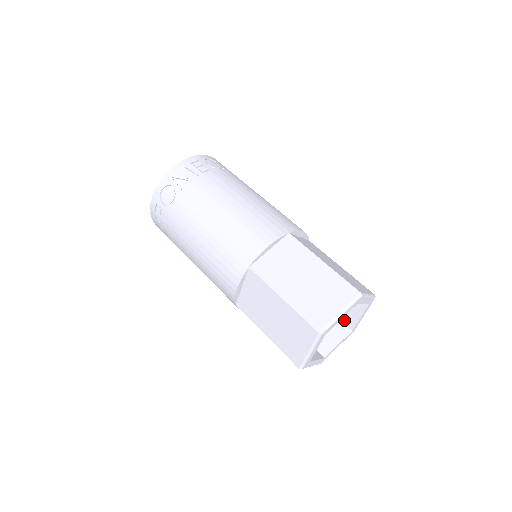
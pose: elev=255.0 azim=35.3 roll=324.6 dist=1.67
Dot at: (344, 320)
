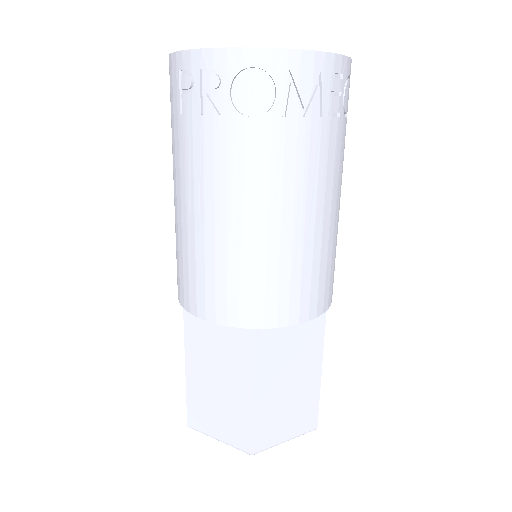
Dot at: occluded
